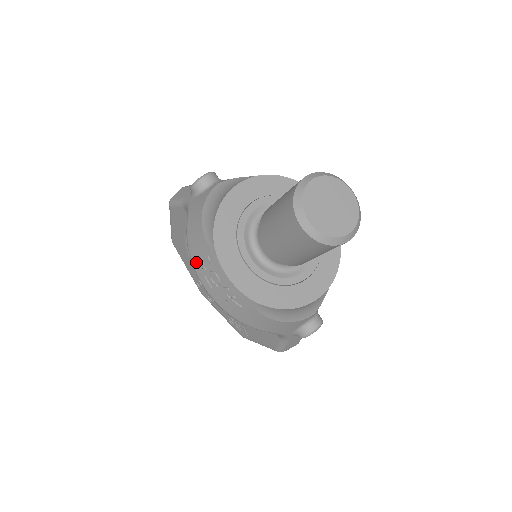
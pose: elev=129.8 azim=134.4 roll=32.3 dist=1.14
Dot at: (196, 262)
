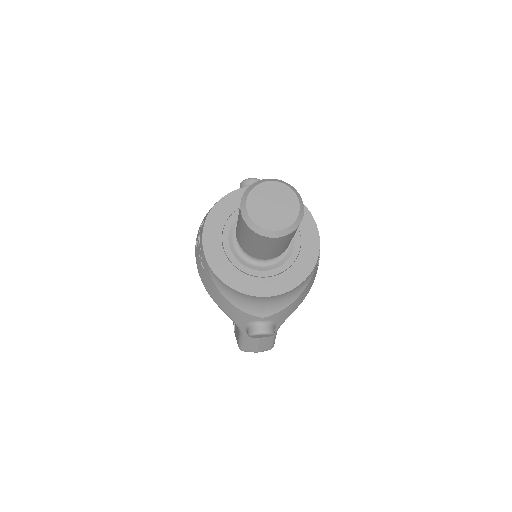
Dot at: occluded
